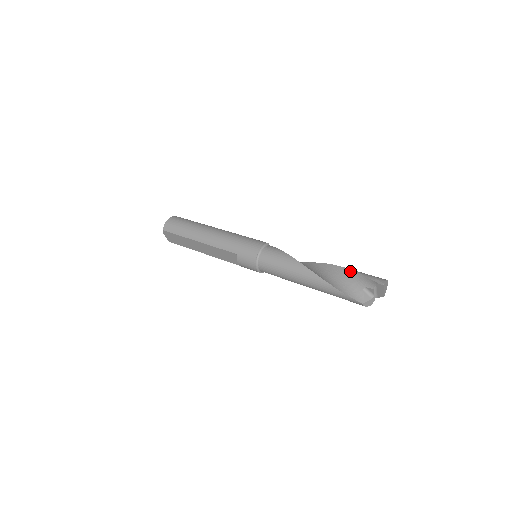
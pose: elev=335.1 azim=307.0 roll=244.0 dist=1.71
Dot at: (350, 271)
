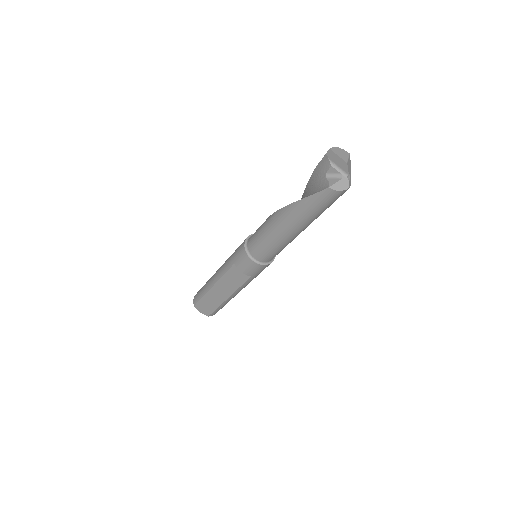
Dot at: (311, 178)
